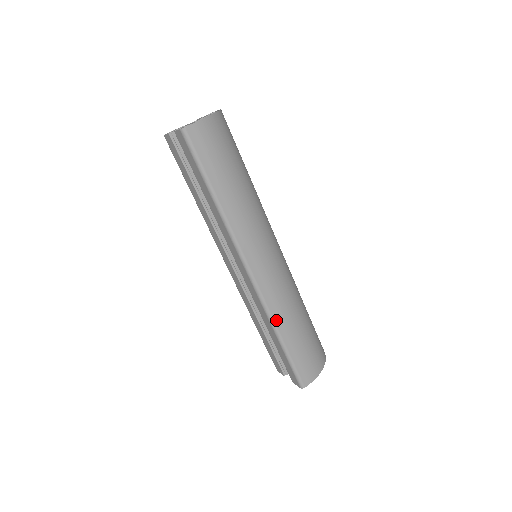
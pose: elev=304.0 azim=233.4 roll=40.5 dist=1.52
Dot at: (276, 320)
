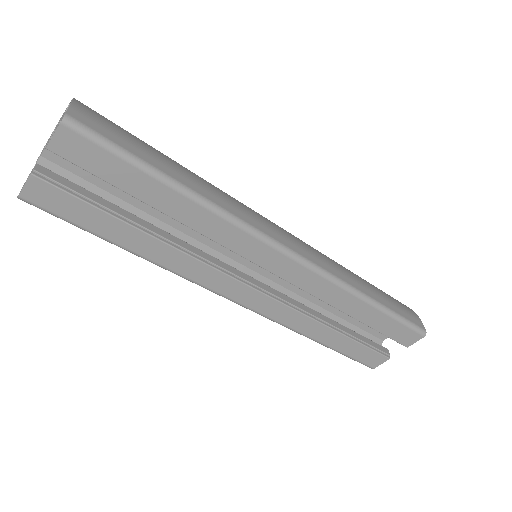
Dot at: (352, 284)
